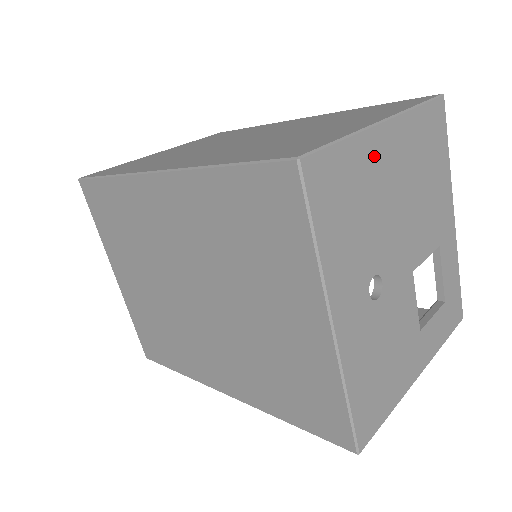
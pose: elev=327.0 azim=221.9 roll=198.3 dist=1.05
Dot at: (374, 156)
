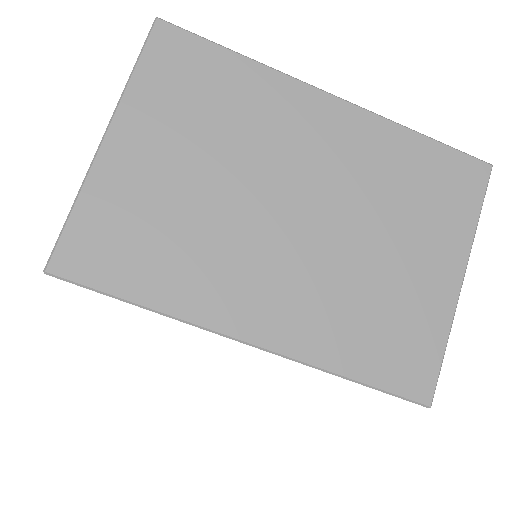
Dot at: occluded
